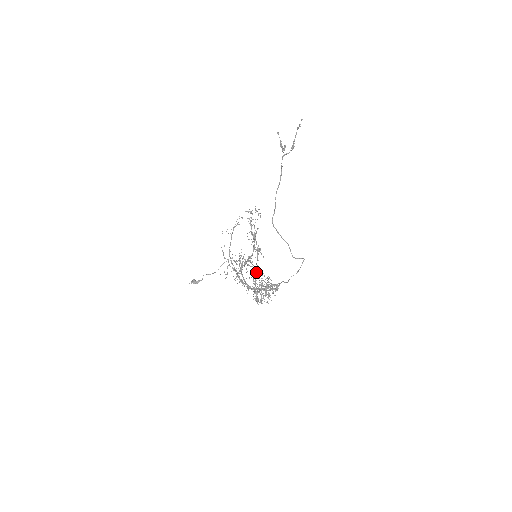
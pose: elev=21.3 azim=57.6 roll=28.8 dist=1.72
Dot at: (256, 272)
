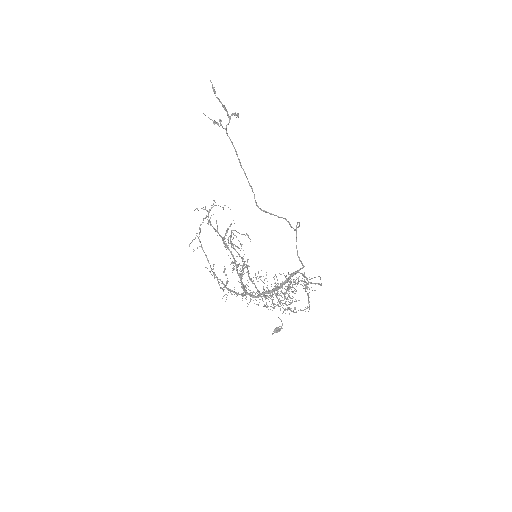
Dot at: (248, 273)
